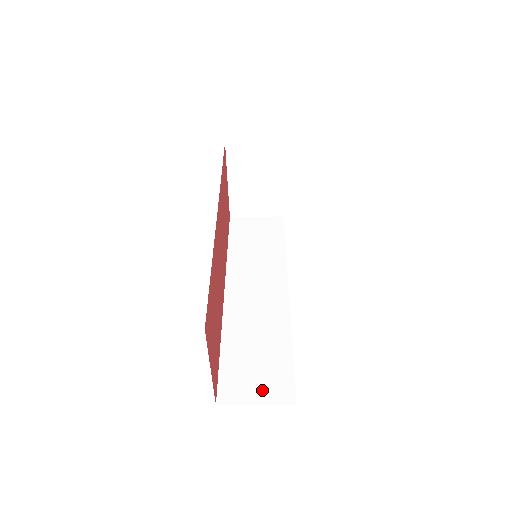
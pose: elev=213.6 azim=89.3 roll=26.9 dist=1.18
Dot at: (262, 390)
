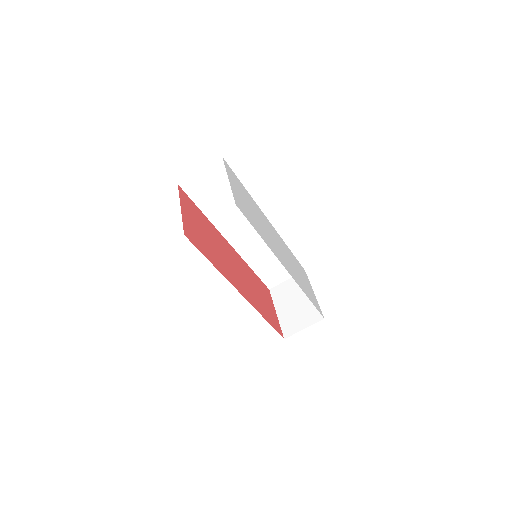
Dot at: occluded
